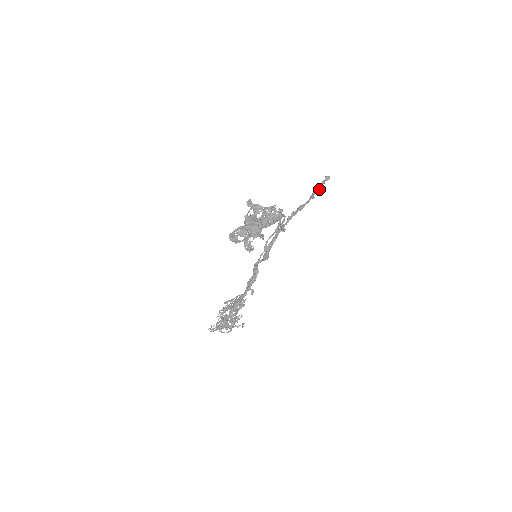
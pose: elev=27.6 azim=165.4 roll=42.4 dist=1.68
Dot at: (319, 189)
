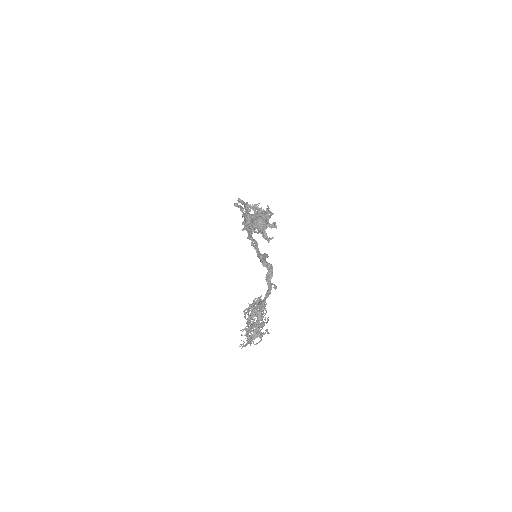
Dot at: (243, 210)
